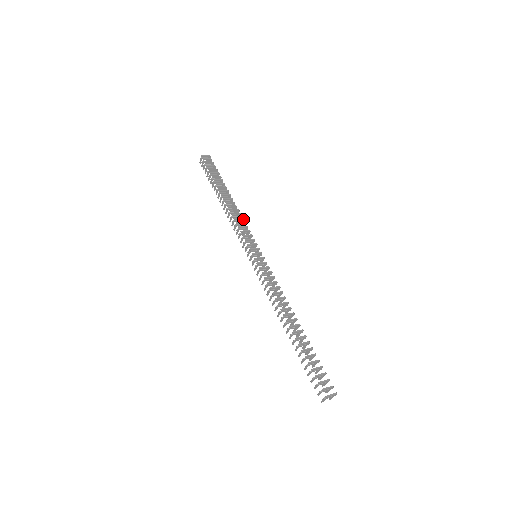
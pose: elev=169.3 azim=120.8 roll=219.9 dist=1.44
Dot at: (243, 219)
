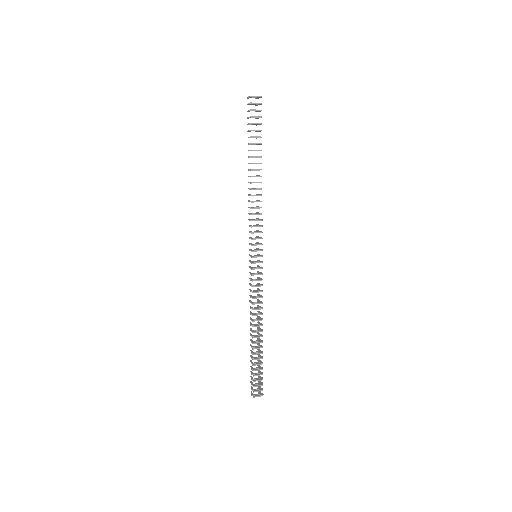
Dot at: occluded
